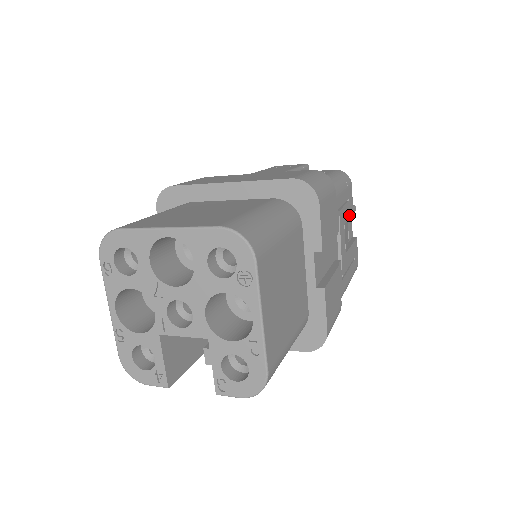
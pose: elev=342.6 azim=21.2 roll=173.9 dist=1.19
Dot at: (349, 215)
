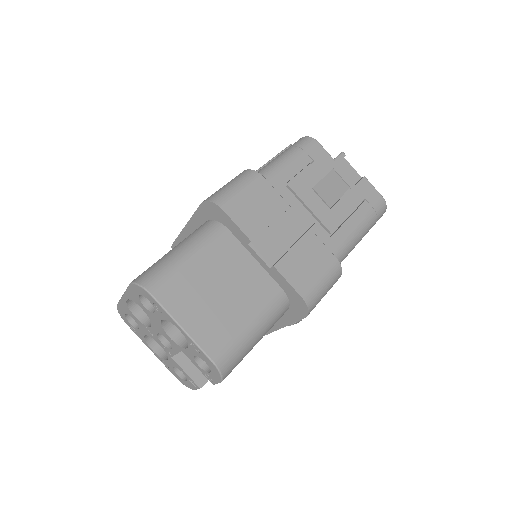
Dot at: (324, 171)
